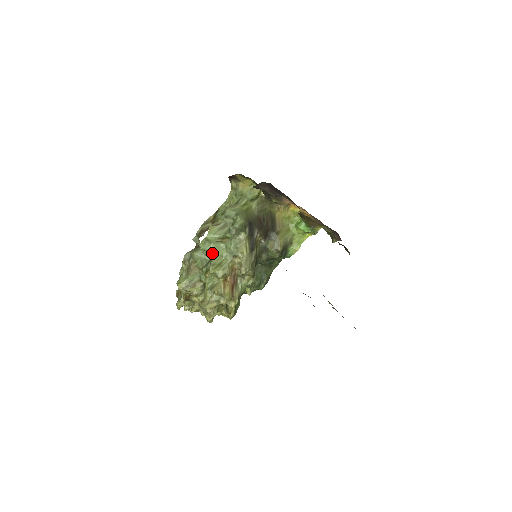
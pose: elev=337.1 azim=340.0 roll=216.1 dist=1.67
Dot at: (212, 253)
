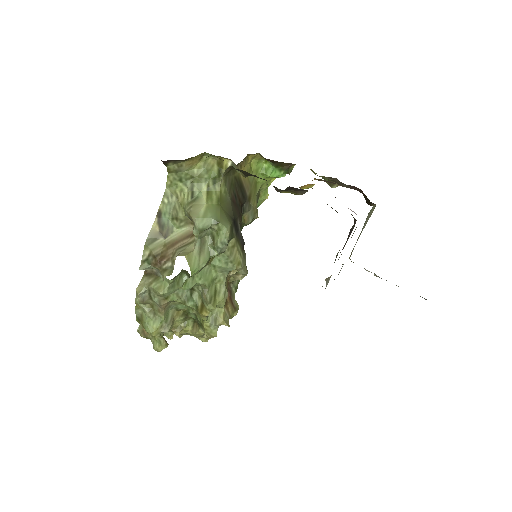
Dot at: (199, 285)
